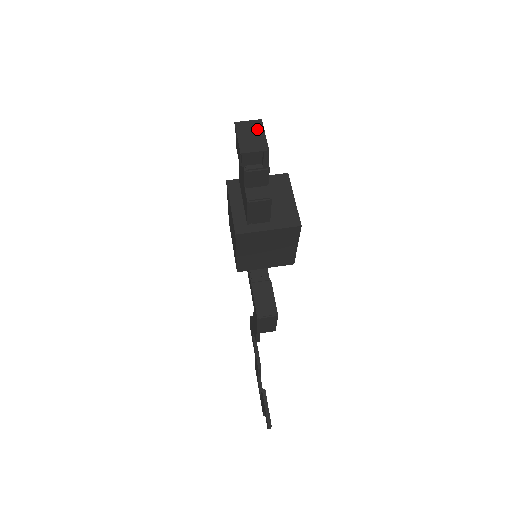
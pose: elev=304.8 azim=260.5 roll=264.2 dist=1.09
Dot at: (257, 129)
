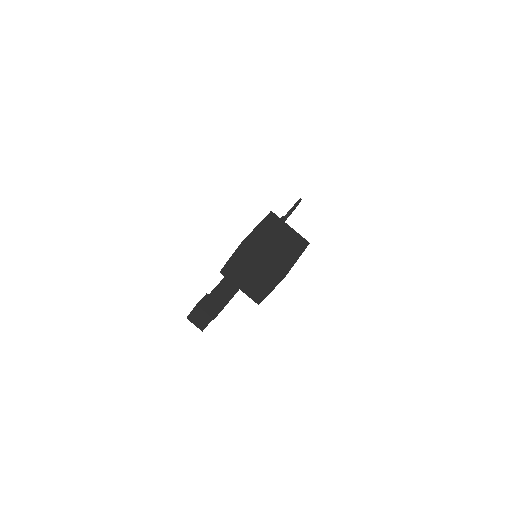
Dot at: (206, 318)
